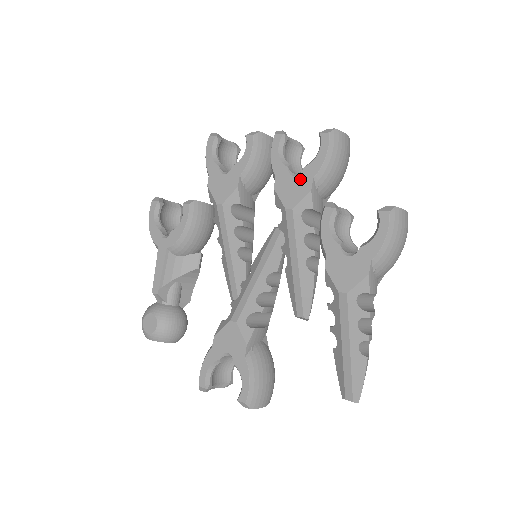
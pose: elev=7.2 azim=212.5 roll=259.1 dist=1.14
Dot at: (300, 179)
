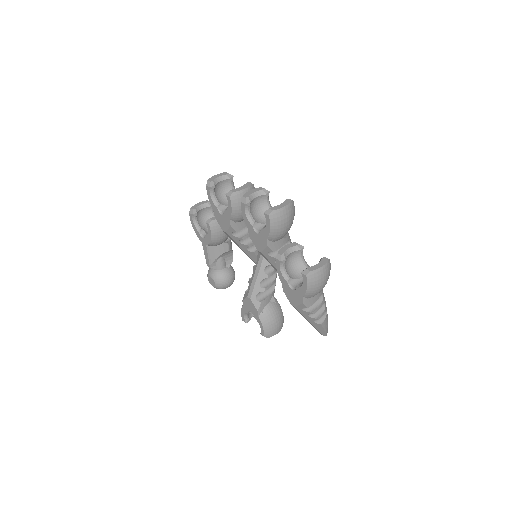
Dot at: (260, 237)
